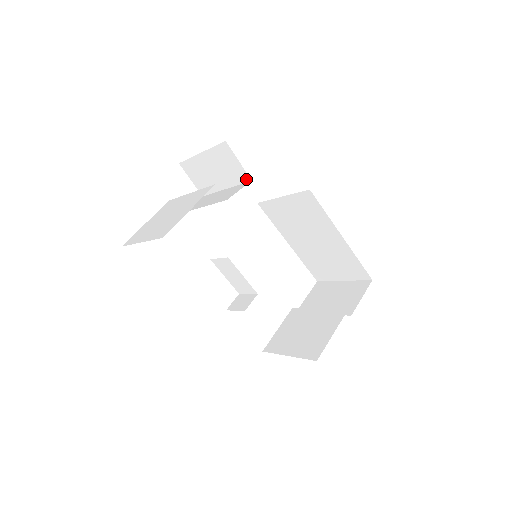
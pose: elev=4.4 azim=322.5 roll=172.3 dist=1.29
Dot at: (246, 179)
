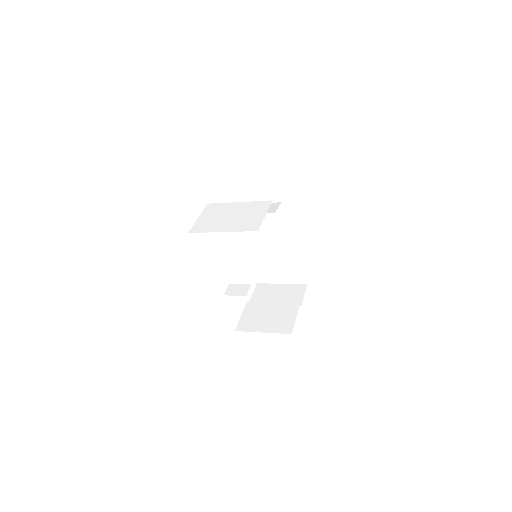
Dot at: (277, 200)
